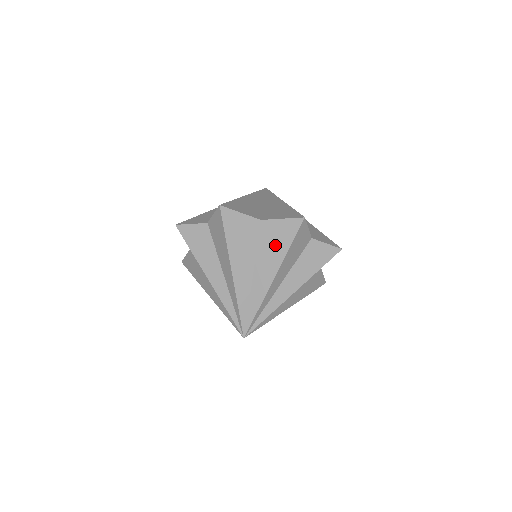
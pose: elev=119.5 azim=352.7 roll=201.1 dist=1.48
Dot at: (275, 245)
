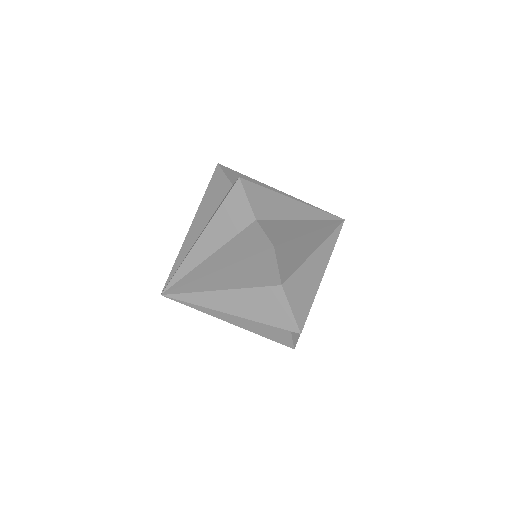
Dot at: occluded
